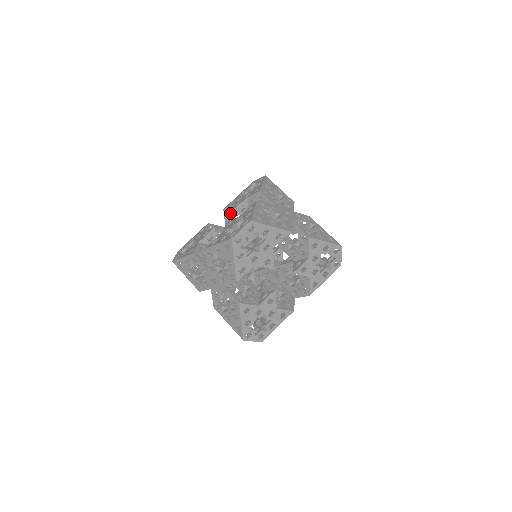
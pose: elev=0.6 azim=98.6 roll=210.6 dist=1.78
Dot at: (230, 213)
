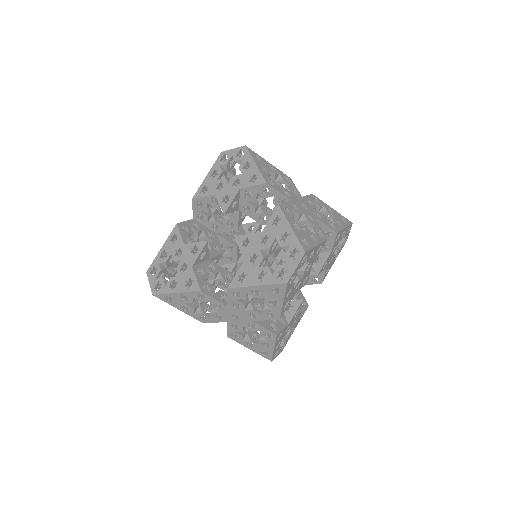
Dot at: (204, 204)
